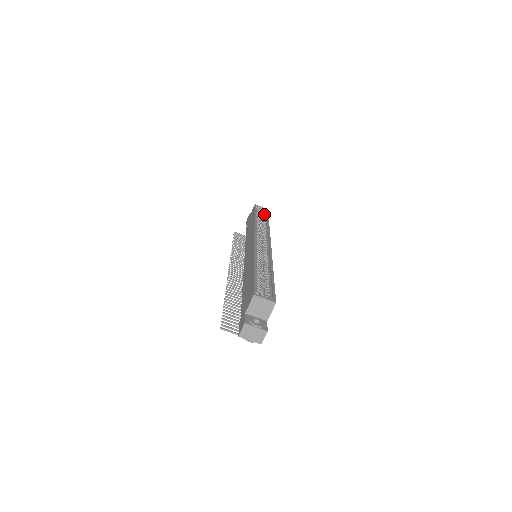
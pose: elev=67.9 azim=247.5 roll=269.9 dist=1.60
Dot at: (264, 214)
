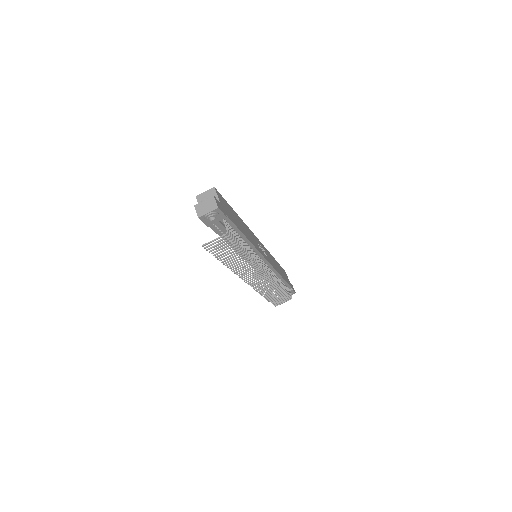
Dot at: occluded
